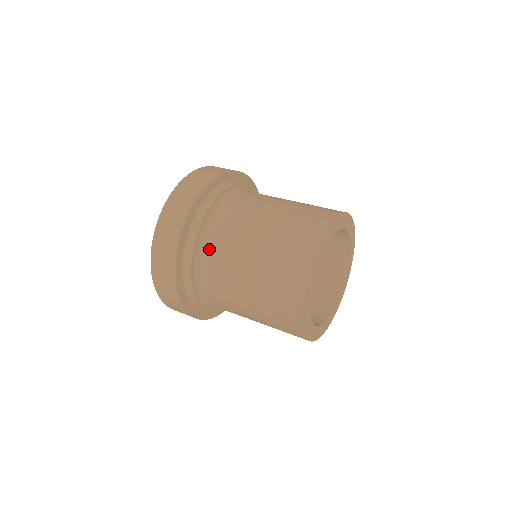
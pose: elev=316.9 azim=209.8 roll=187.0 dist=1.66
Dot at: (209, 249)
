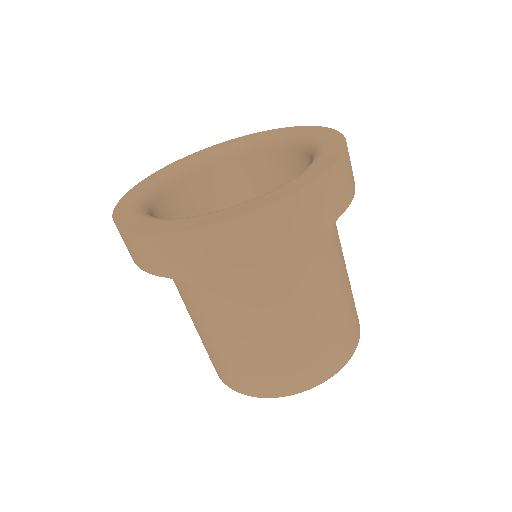
Dot at: (193, 287)
